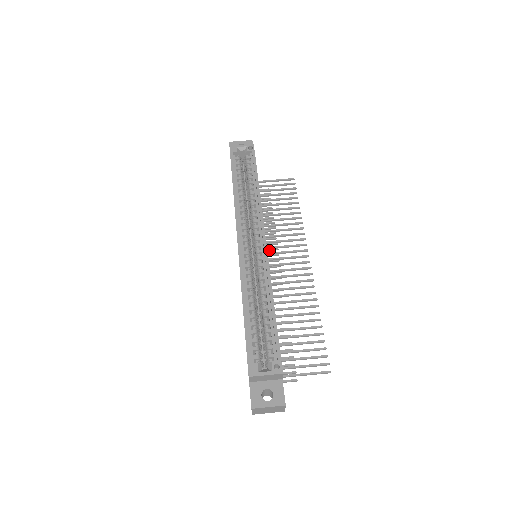
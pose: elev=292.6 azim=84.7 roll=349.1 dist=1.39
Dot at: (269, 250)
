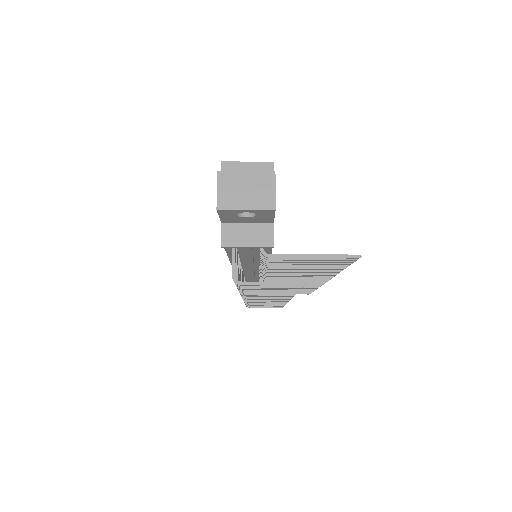
Dot at: occluded
